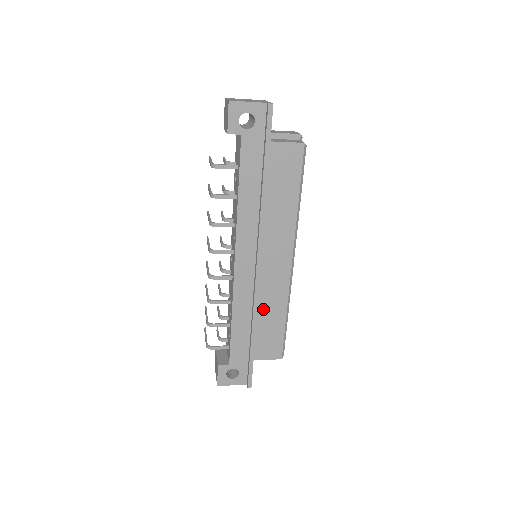
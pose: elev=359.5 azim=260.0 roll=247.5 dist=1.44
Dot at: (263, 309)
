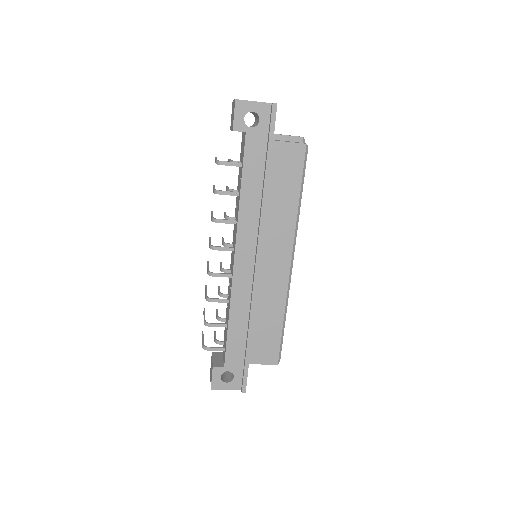
Dot at: (261, 310)
